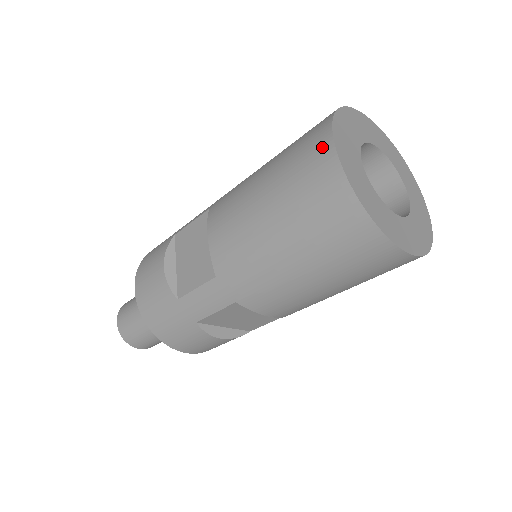
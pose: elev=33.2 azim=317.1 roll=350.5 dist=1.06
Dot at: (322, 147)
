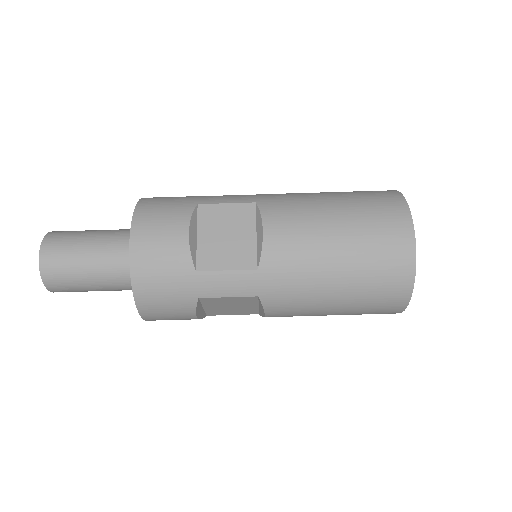
Dot at: occluded
